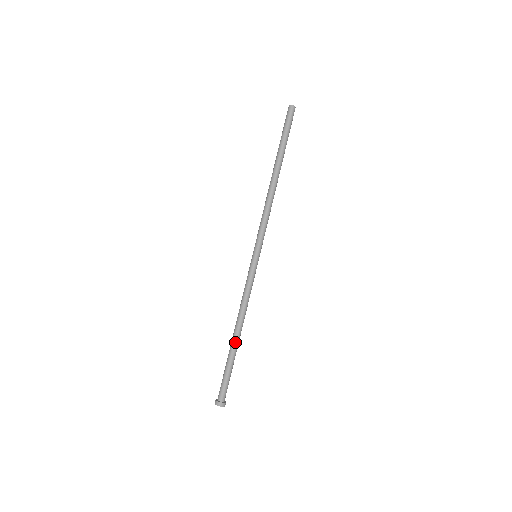
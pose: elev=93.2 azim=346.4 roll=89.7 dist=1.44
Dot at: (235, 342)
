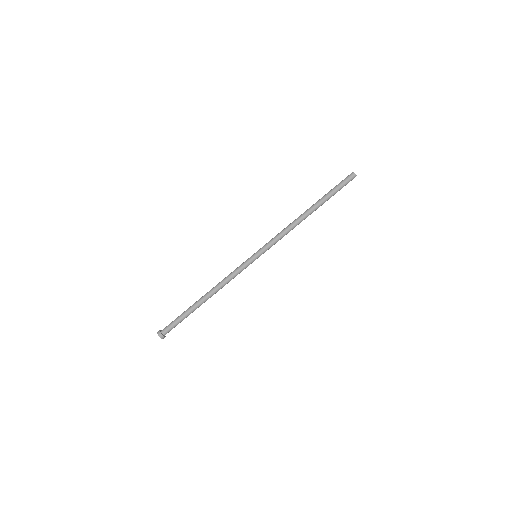
Dot at: (200, 302)
